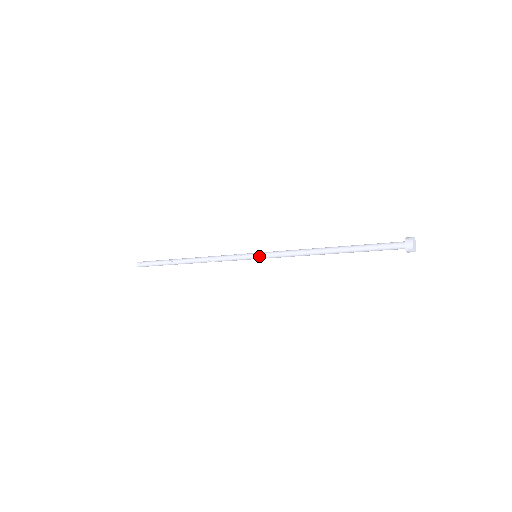
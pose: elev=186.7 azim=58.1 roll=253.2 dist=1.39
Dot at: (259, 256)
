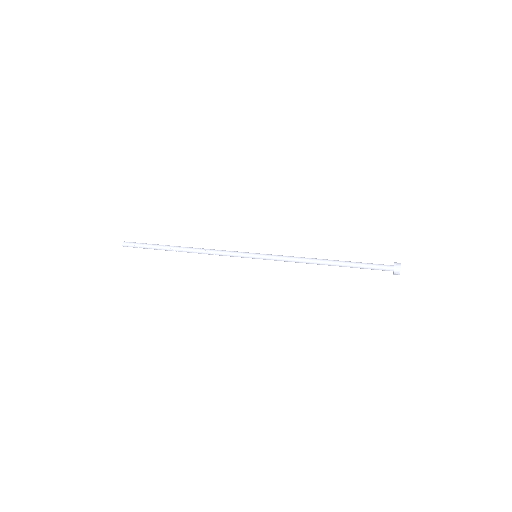
Dot at: (260, 255)
